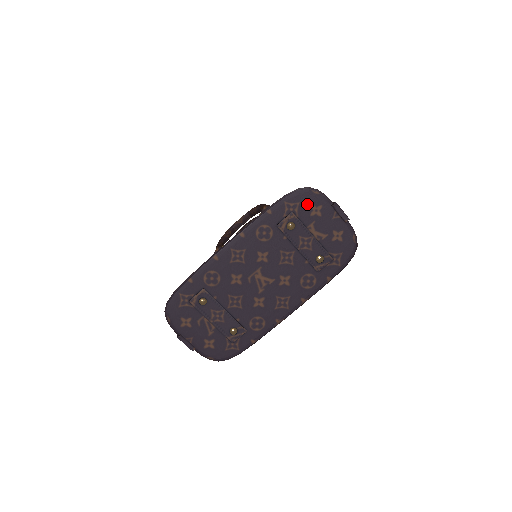
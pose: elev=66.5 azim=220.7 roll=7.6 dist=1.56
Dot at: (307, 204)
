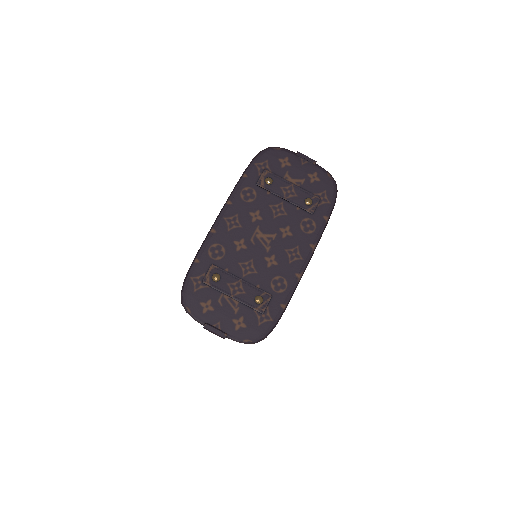
Dot at: (274, 159)
